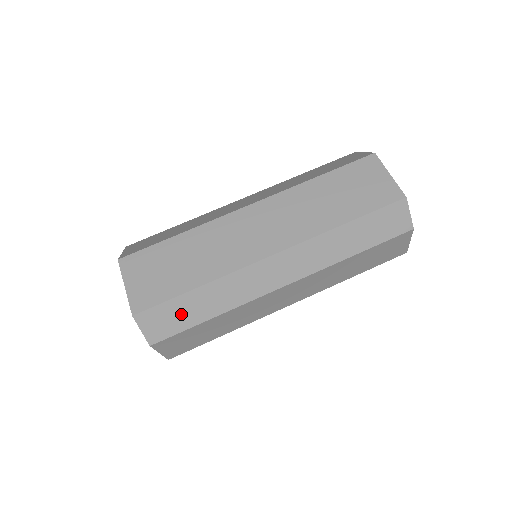
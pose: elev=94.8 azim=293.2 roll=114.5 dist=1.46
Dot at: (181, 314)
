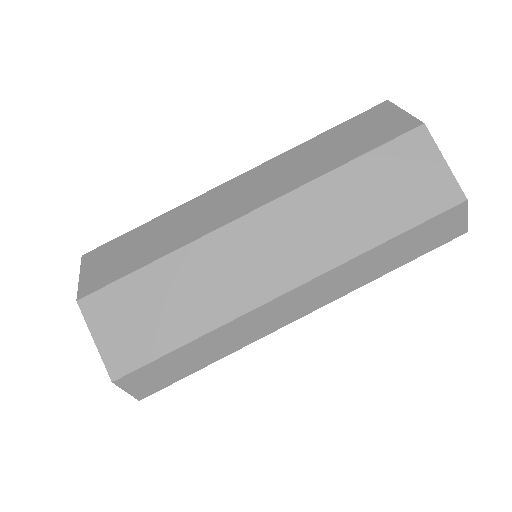
Dot at: (174, 368)
